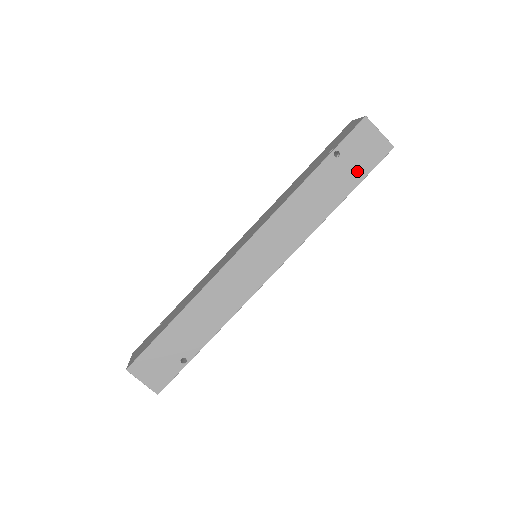
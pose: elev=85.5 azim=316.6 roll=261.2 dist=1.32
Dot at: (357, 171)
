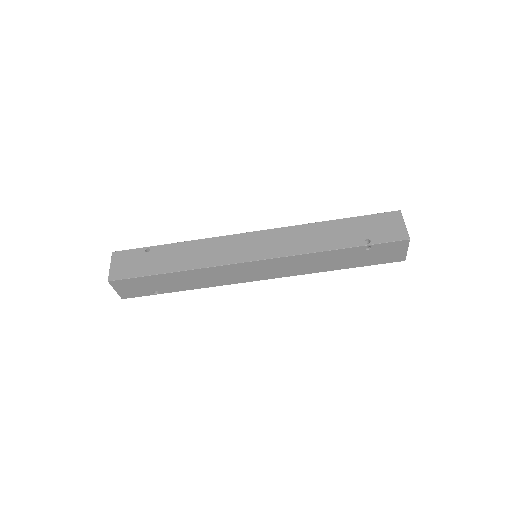
Dot at: (369, 261)
